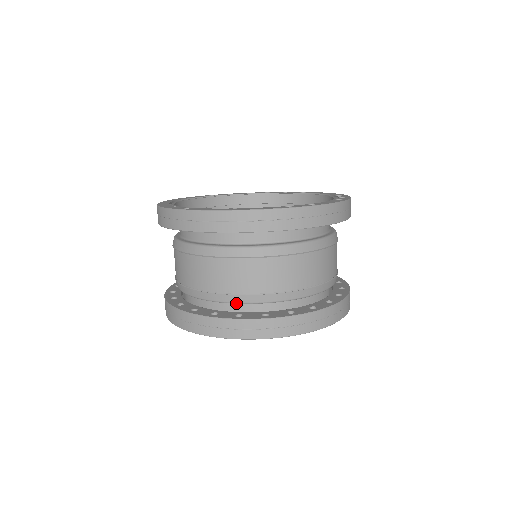
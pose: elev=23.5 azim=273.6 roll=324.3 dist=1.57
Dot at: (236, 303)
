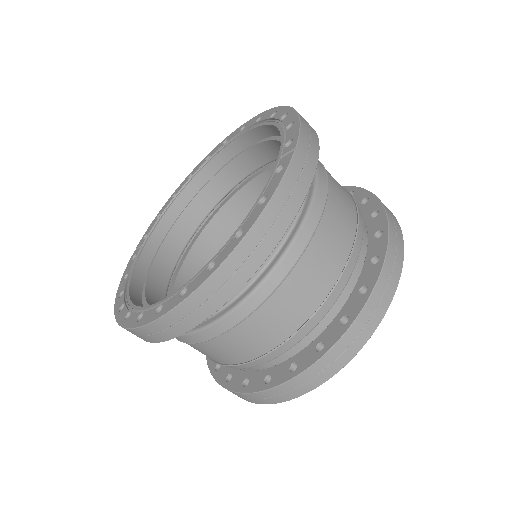
Dot at: (237, 368)
